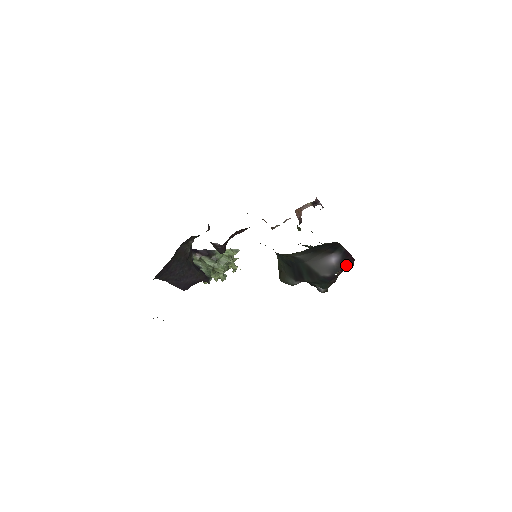
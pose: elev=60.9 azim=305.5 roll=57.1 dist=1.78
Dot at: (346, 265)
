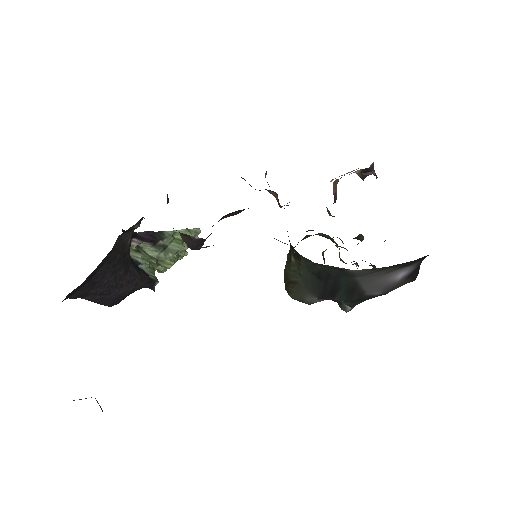
Dot at: (410, 280)
